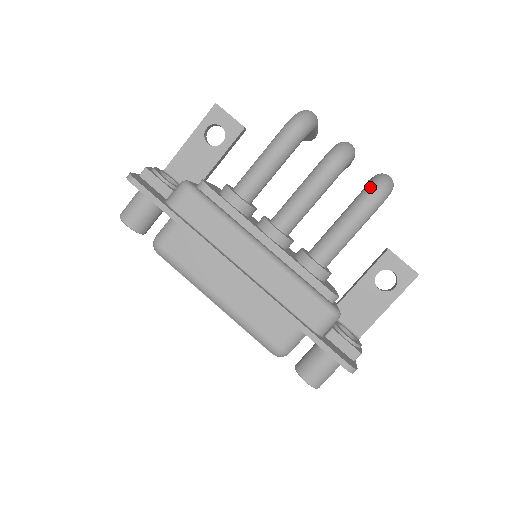
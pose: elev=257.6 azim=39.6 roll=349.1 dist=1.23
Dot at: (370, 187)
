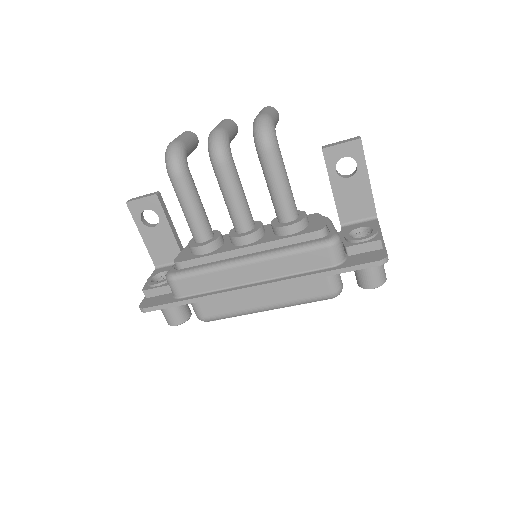
Dot at: (256, 144)
